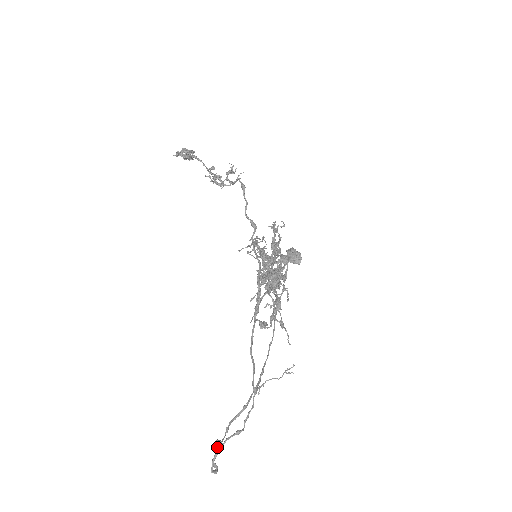
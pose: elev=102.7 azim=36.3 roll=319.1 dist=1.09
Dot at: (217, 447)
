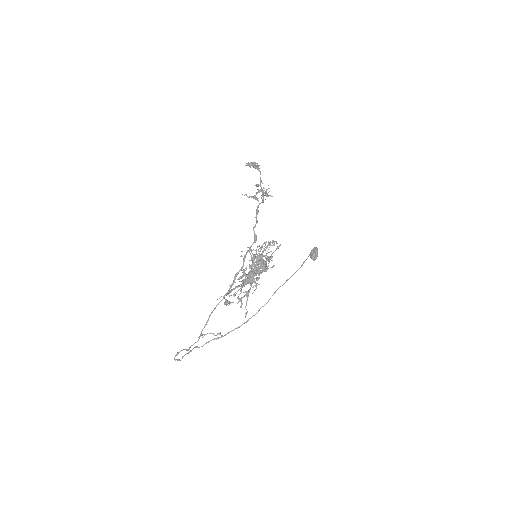
Dot at: (192, 349)
